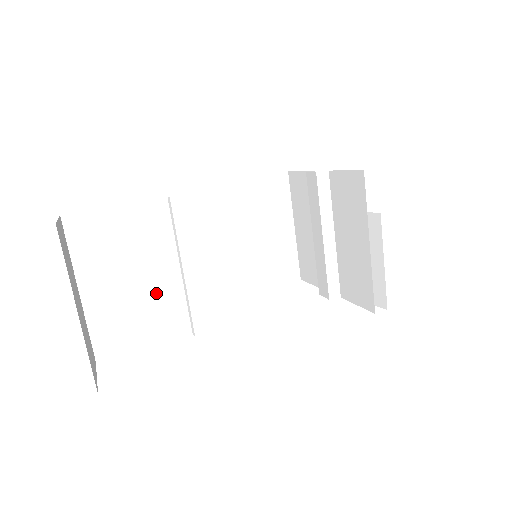
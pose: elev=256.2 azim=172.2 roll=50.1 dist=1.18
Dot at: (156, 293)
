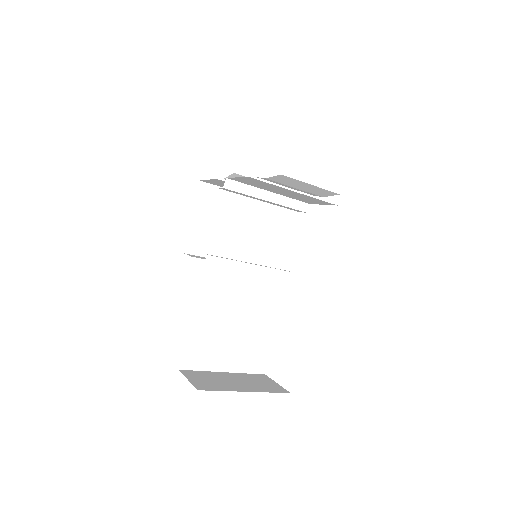
Dot at: (246, 328)
